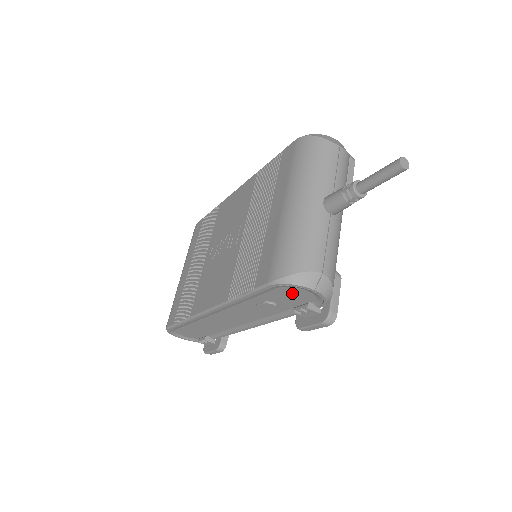
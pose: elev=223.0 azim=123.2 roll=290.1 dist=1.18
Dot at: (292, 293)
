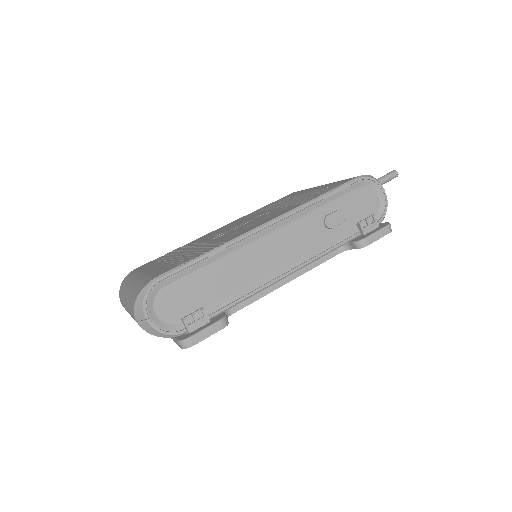
Dot at: (366, 198)
